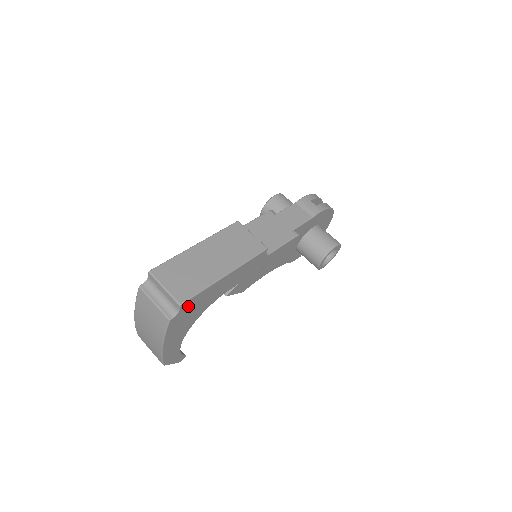
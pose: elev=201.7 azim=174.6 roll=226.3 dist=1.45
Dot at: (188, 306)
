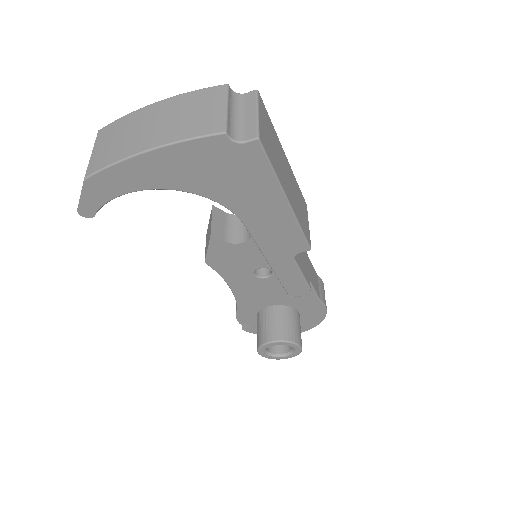
Dot at: (246, 157)
